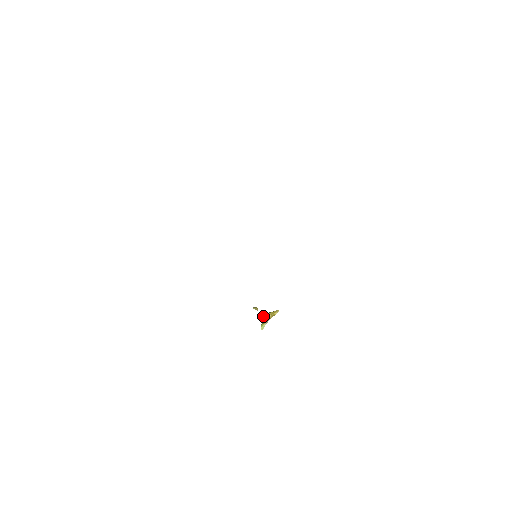
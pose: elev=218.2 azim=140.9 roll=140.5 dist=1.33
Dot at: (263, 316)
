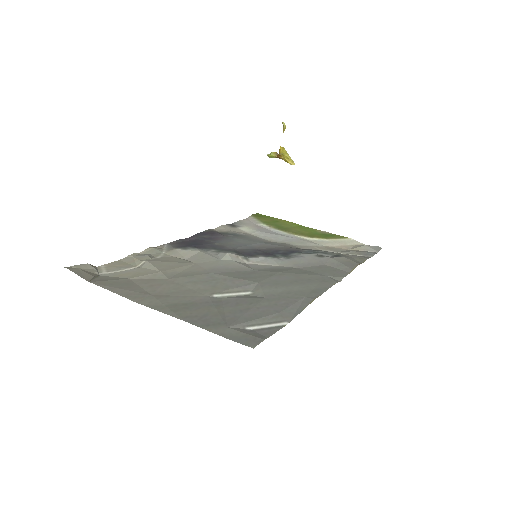
Dot at: (280, 147)
